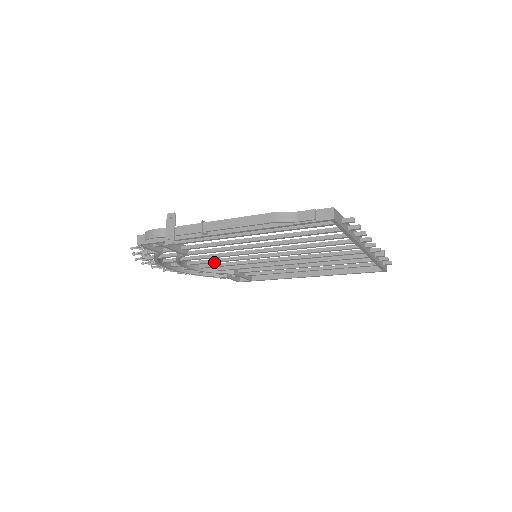
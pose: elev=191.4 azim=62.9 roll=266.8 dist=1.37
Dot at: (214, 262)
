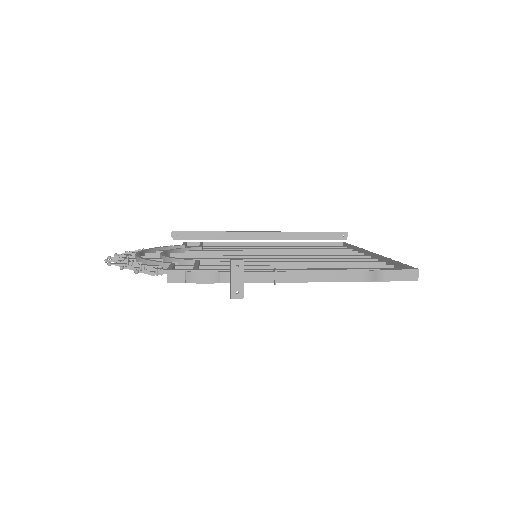
Dot at: occluded
